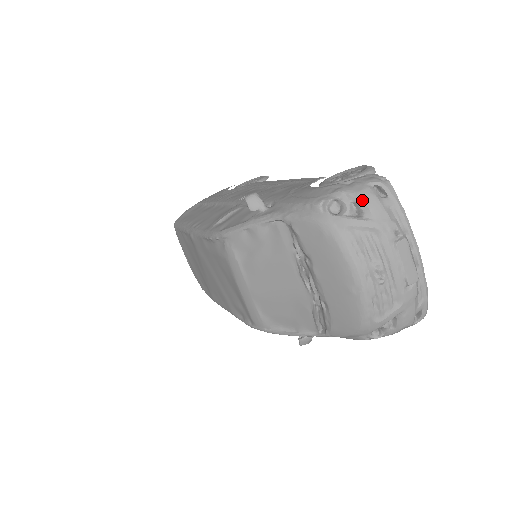
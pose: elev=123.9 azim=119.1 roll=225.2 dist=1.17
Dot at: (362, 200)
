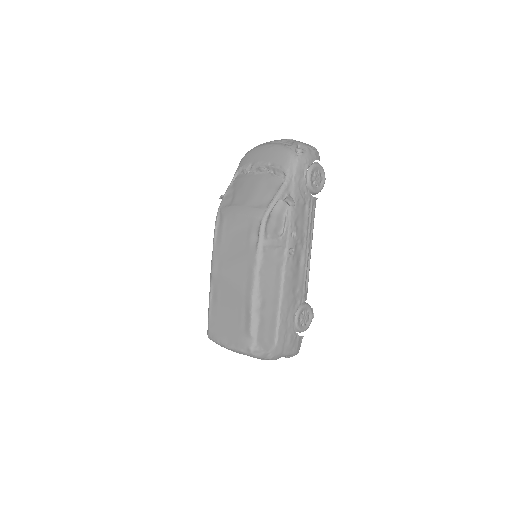
Dot at: occluded
